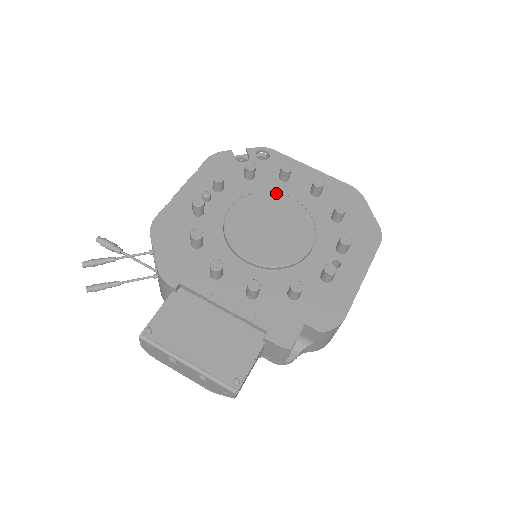
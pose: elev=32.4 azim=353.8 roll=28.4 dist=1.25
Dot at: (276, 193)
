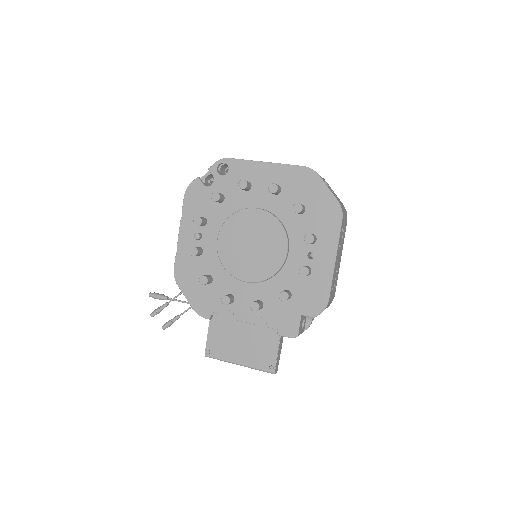
Dot at: (245, 210)
